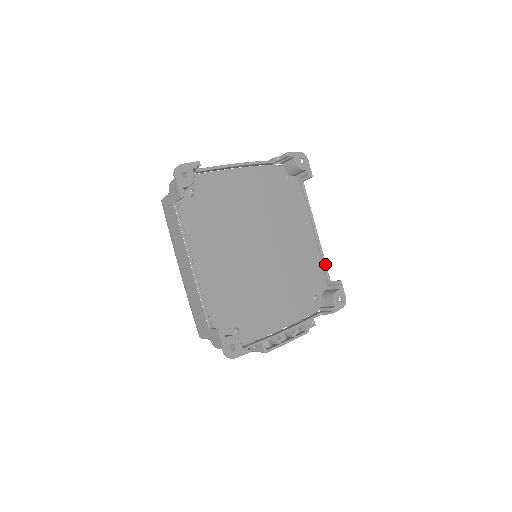
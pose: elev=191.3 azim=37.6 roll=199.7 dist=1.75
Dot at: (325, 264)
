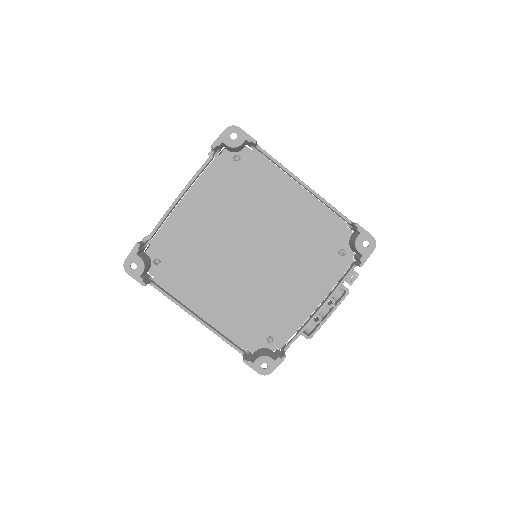
Dot at: (335, 210)
